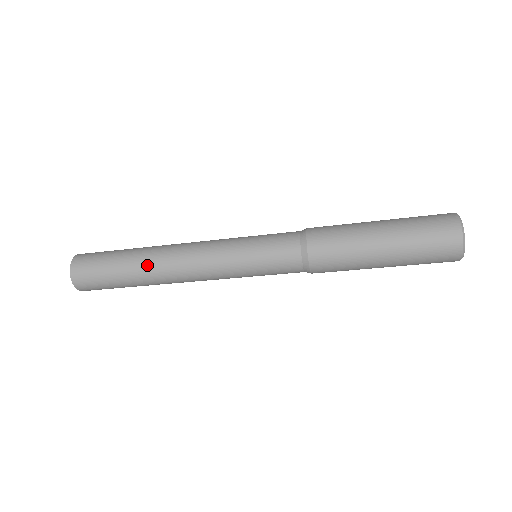
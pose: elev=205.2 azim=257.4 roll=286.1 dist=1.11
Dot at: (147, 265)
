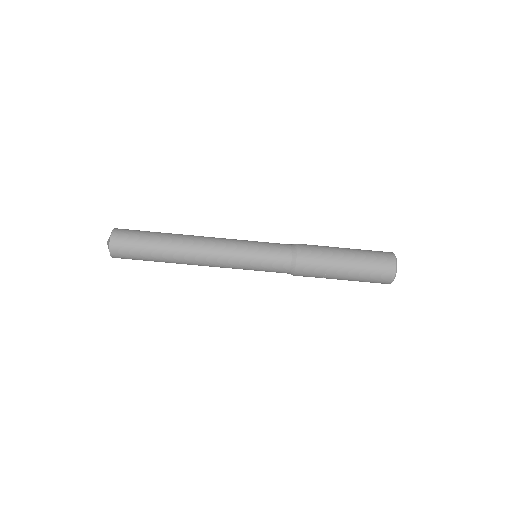
Dot at: (179, 234)
